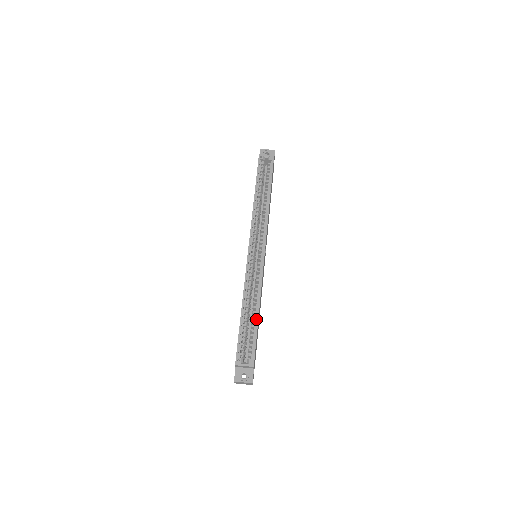
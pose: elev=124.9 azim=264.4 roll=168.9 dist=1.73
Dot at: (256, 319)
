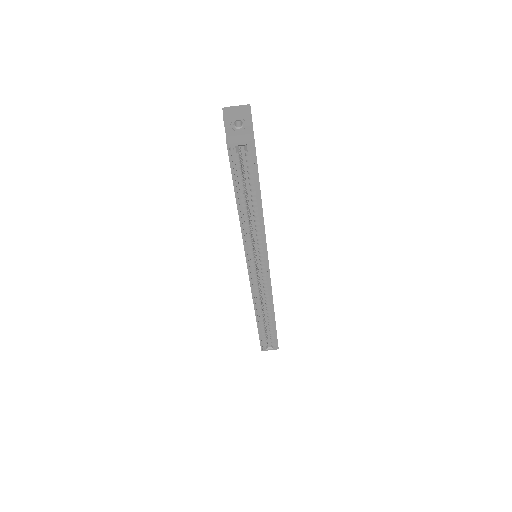
Dot at: (273, 323)
